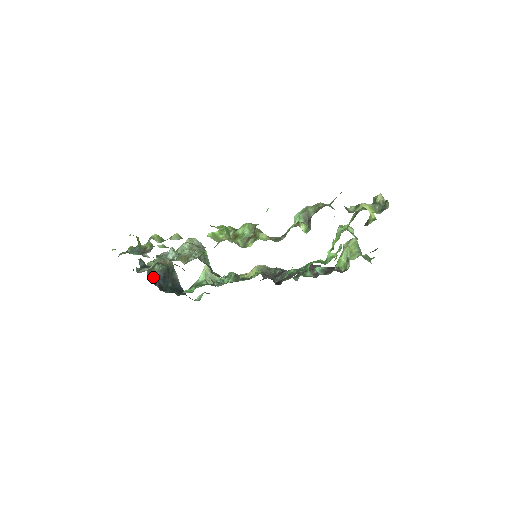
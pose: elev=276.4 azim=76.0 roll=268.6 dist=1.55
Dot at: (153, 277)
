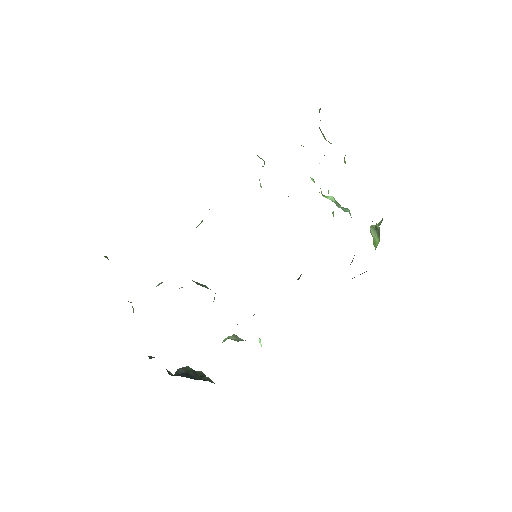
Dot at: (172, 375)
